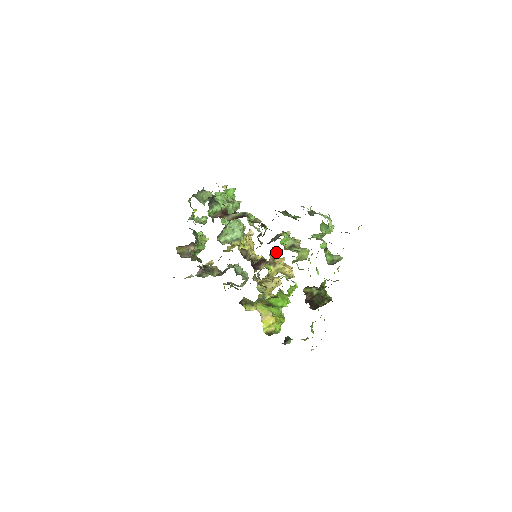
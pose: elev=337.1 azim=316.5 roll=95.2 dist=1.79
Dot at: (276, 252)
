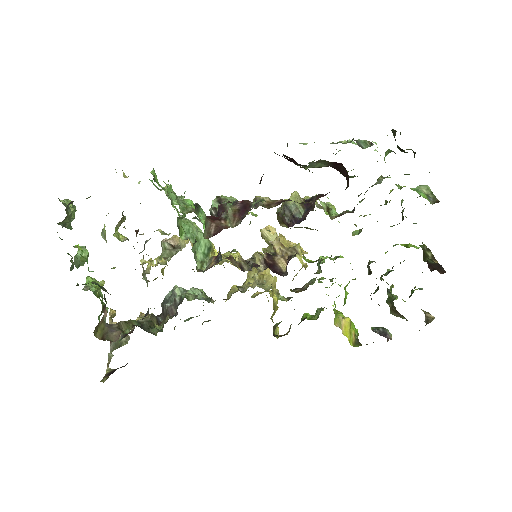
Dot at: (274, 233)
